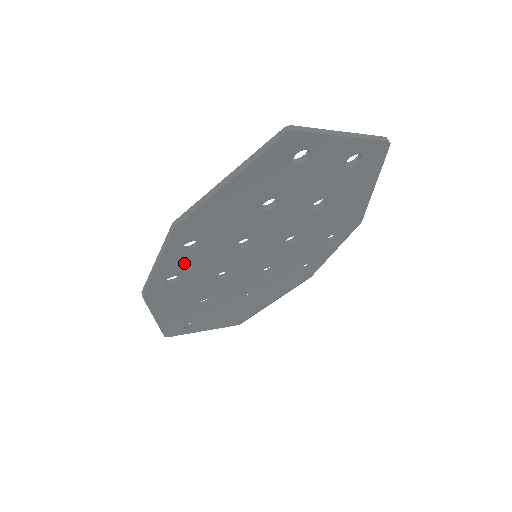
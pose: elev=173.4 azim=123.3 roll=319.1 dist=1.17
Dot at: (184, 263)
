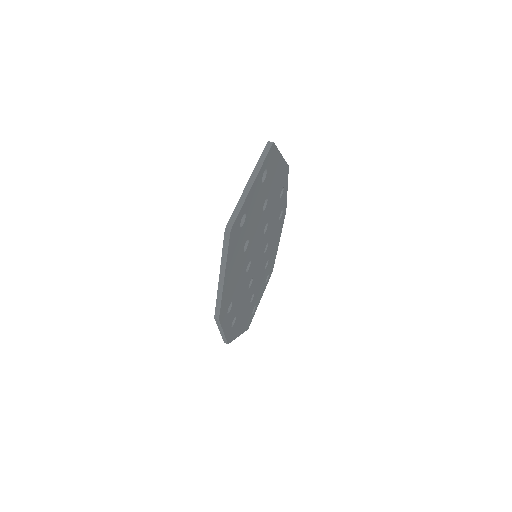
Dot at: (232, 313)
